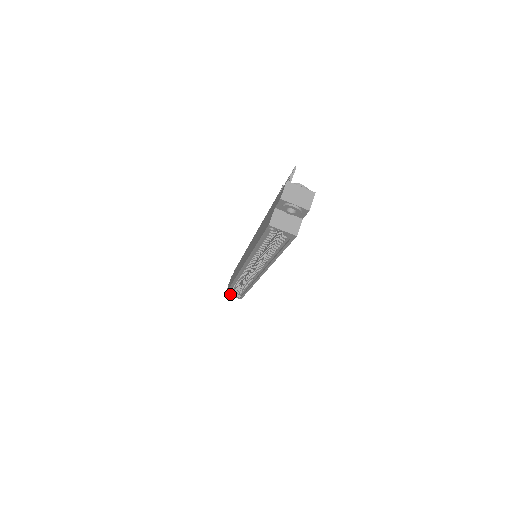
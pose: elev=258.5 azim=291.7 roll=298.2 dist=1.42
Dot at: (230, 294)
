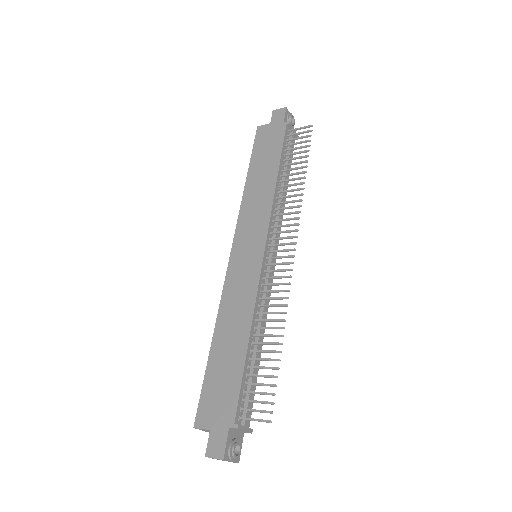
Dot at: occluded
